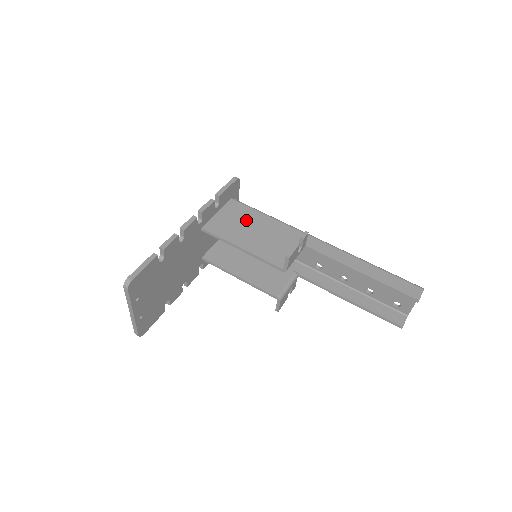
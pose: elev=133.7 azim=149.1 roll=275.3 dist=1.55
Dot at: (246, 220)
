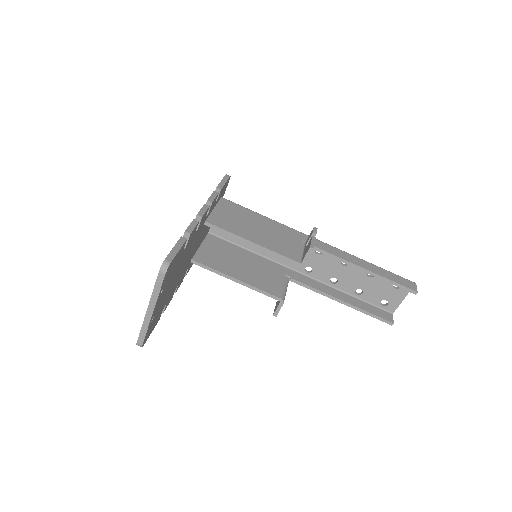
Dot at: (245, 218)
